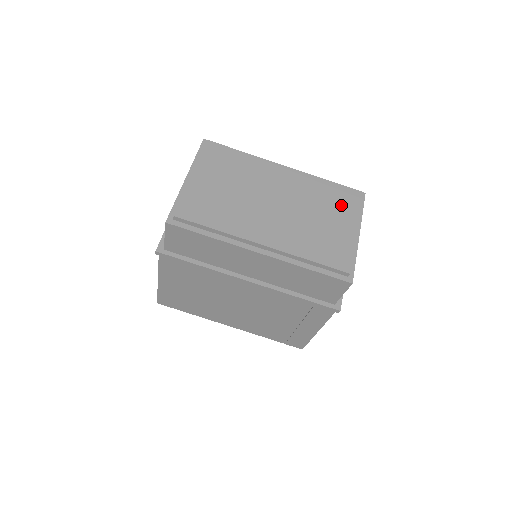
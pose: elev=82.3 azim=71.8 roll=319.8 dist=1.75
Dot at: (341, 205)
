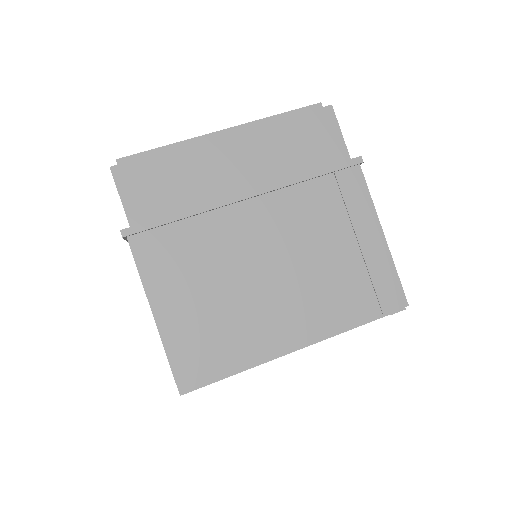
Dot at: occluded
